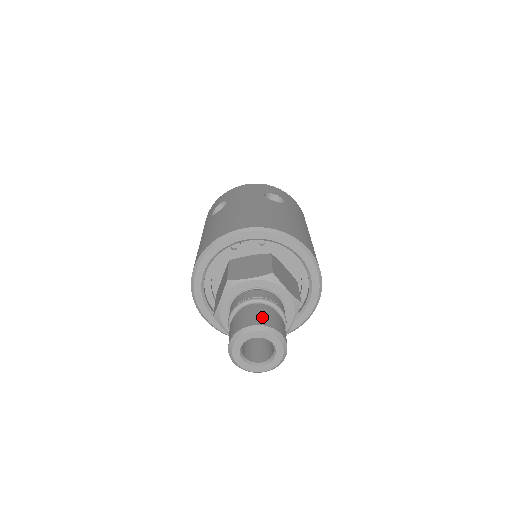
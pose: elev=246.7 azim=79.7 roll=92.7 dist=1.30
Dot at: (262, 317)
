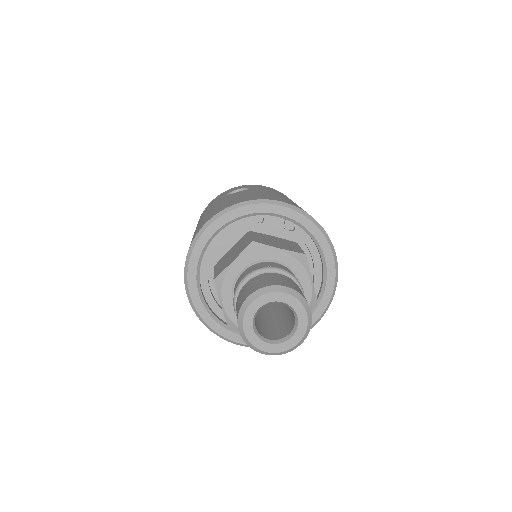
Dot at: (294, 285)
